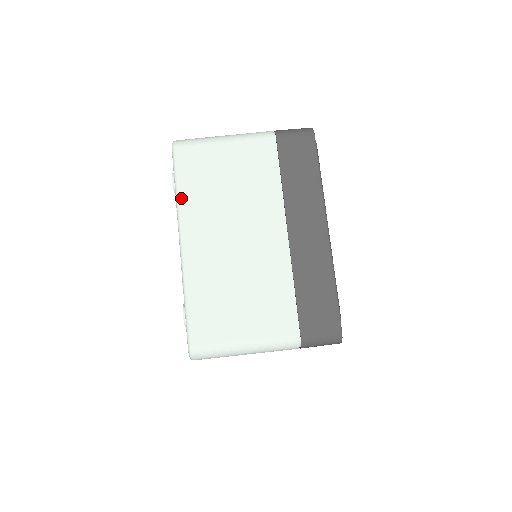
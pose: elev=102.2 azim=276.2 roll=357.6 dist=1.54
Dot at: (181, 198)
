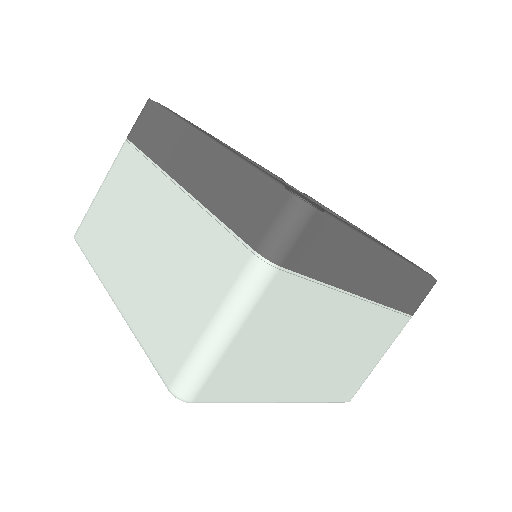
Dot at: (95, 265)
